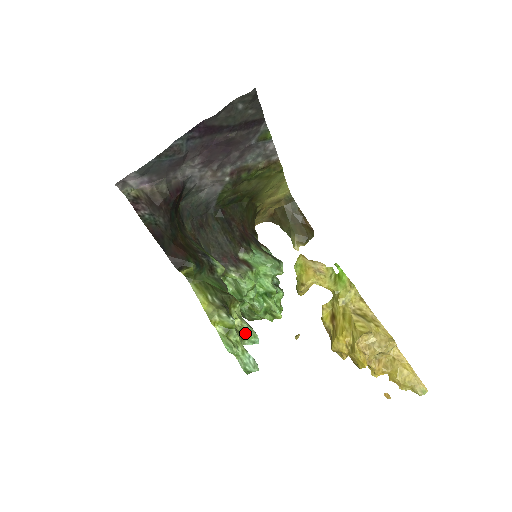
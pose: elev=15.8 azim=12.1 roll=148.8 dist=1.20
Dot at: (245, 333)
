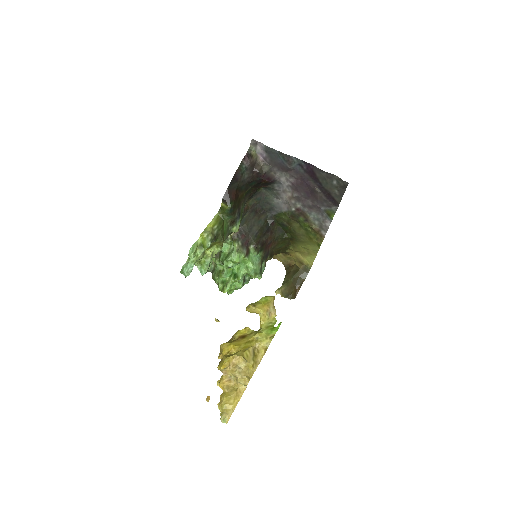
Dot at: (204, 262)
